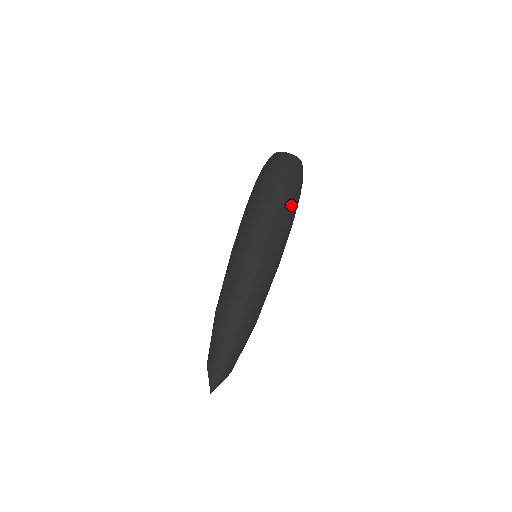
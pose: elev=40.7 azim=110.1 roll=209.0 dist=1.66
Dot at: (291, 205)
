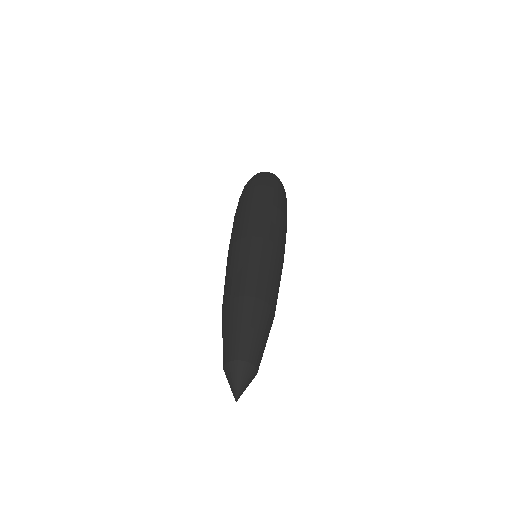
Dot at: (267, 196)
